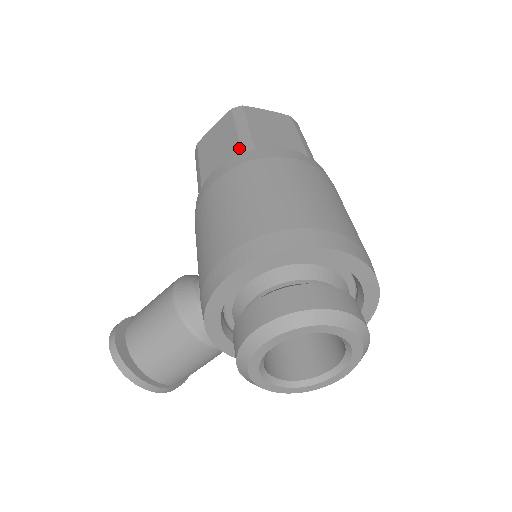
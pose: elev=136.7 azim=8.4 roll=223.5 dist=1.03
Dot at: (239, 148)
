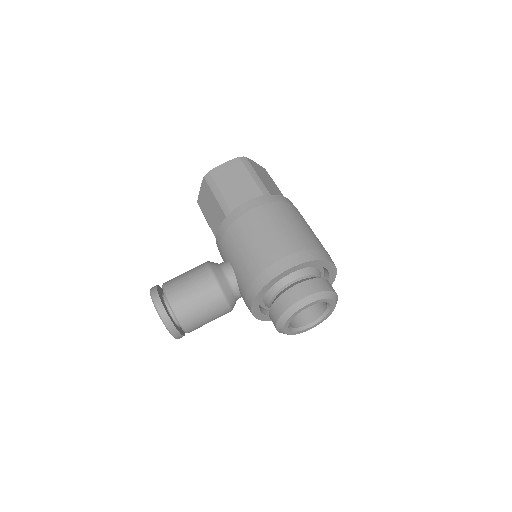
Dot at: (259, 190)
